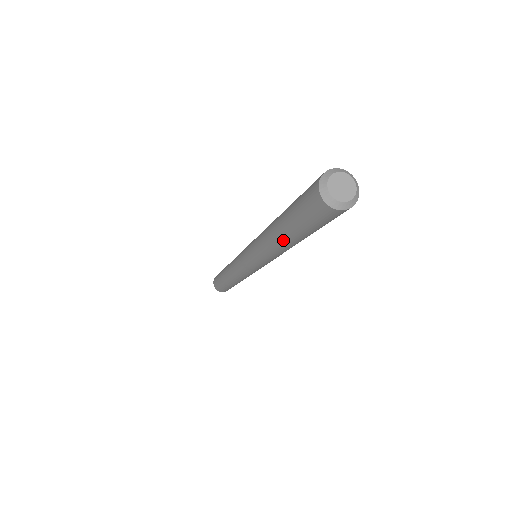
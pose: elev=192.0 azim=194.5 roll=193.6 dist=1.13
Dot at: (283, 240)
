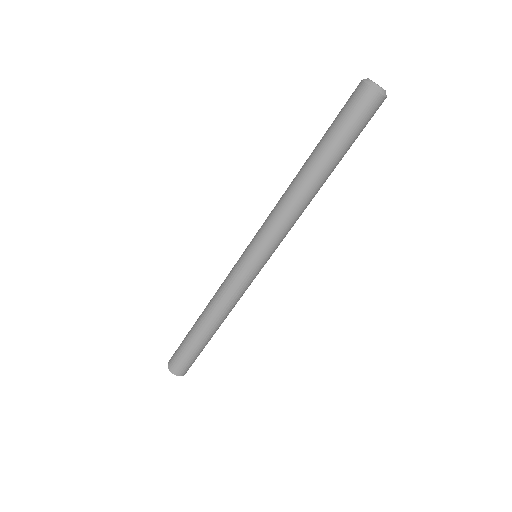
Dot at: (309, 167)
